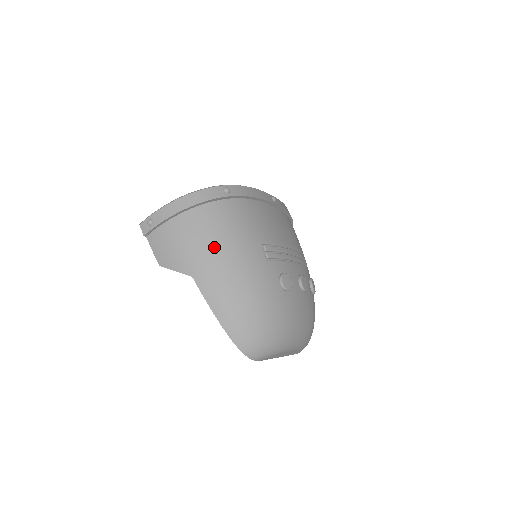
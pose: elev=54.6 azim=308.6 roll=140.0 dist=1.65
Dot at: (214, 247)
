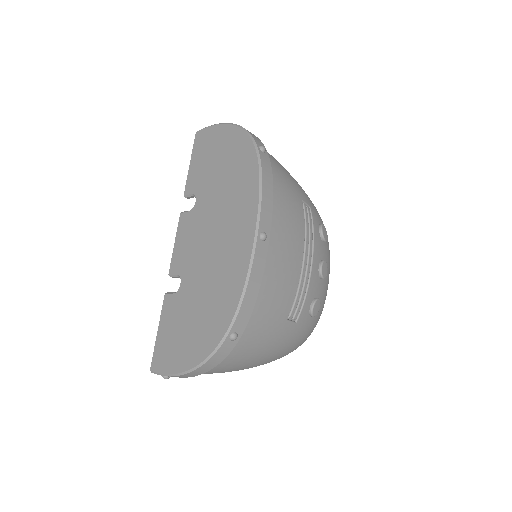
Dot at: (249, 363)
